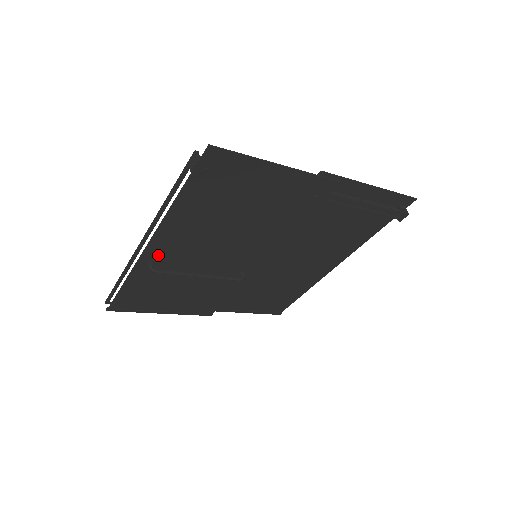
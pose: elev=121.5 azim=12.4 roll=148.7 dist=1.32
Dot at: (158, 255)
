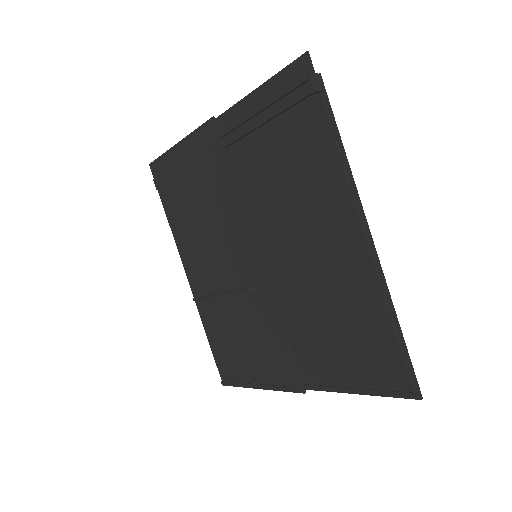
Dot at: (198, 286)
